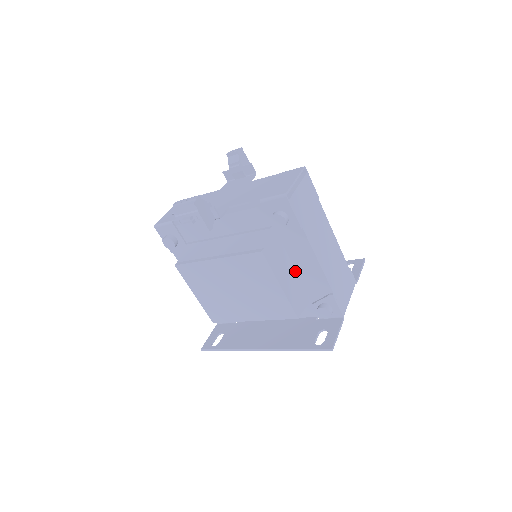
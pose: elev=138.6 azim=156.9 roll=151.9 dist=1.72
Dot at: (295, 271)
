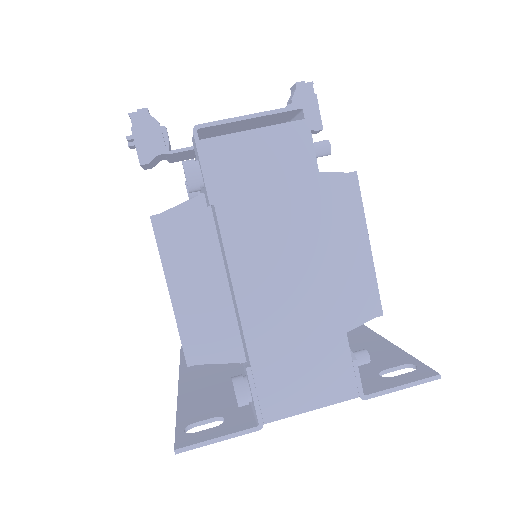
Dot at: occluded
